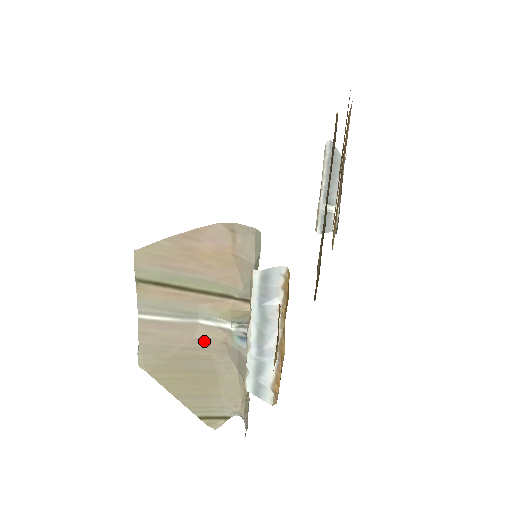
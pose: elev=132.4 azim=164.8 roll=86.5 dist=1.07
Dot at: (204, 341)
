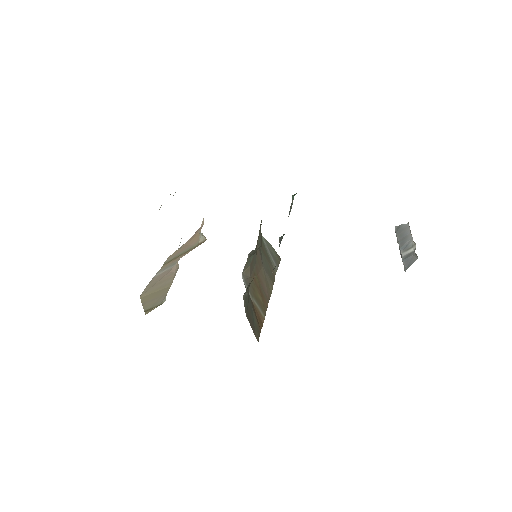
Dot at: (173, 270)
